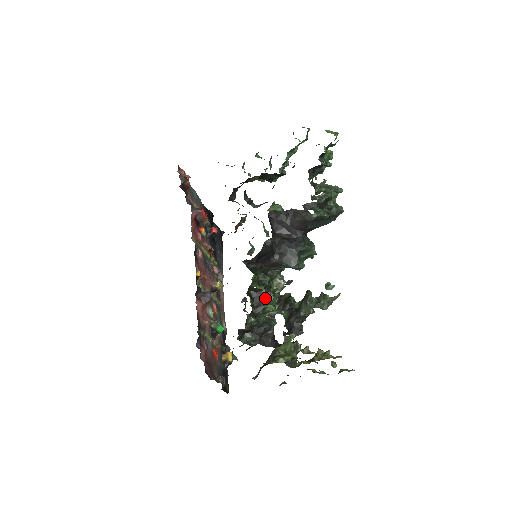
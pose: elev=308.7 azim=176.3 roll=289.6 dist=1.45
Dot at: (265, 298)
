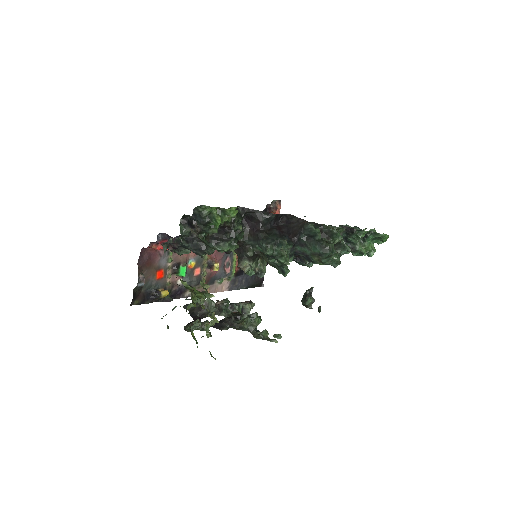
Dot at: (225, 237)
